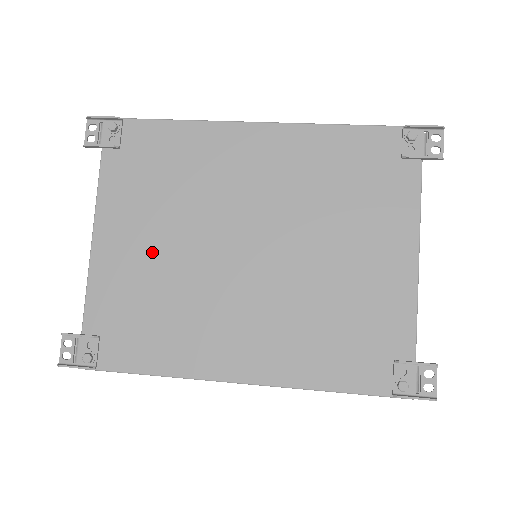
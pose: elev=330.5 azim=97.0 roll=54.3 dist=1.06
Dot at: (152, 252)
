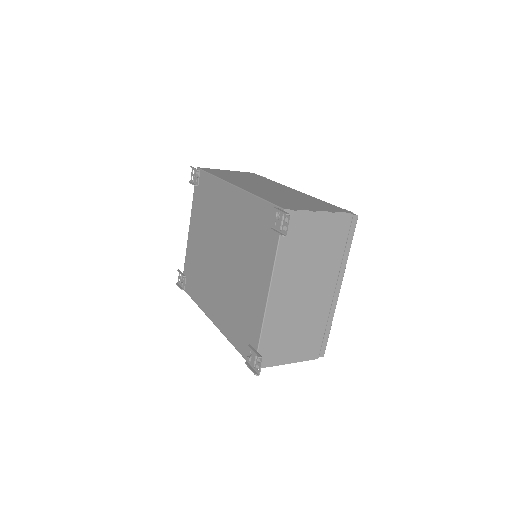
Dot at: (200, 244)
